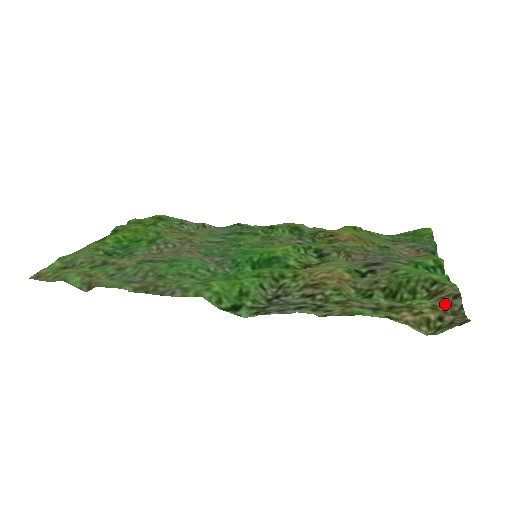
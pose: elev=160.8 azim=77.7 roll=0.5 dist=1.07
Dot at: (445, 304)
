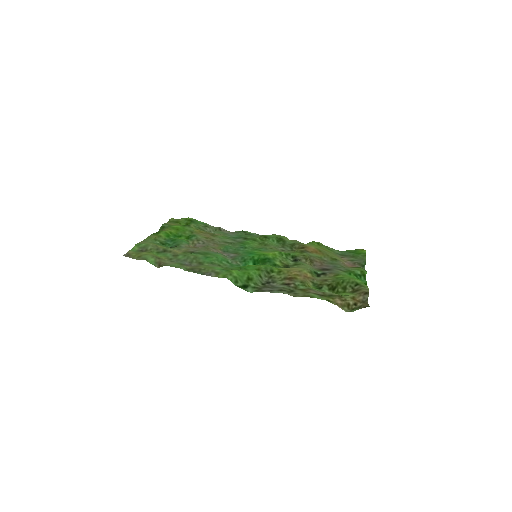
Dot at: (359, 297)
